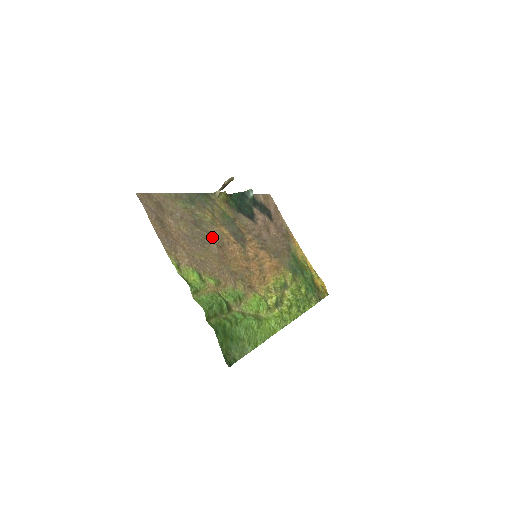
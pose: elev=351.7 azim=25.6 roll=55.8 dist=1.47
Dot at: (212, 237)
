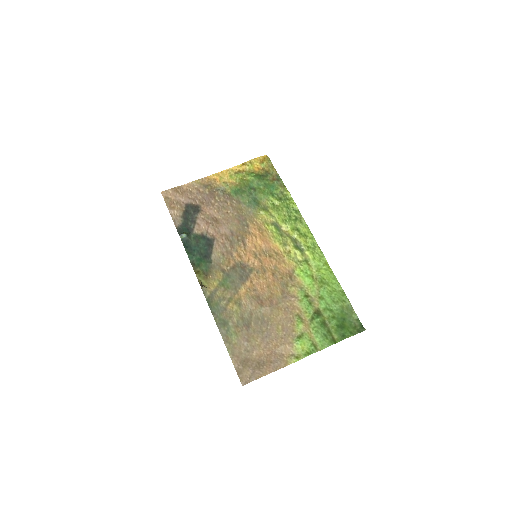
Dot at: (255, 309)
